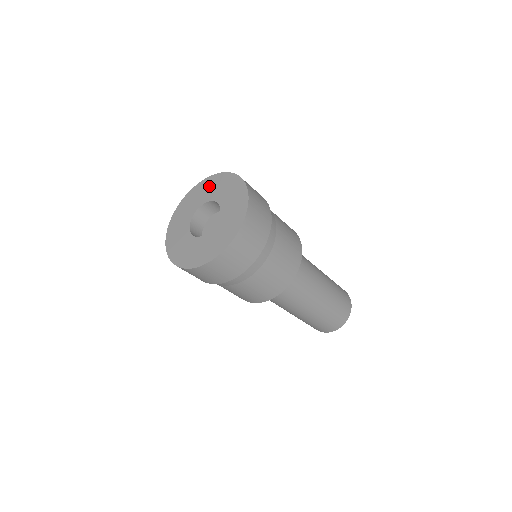
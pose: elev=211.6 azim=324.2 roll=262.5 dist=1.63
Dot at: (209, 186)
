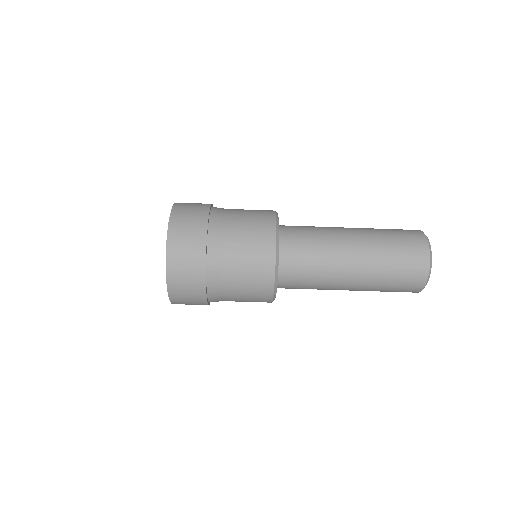
Dot at: occluded
